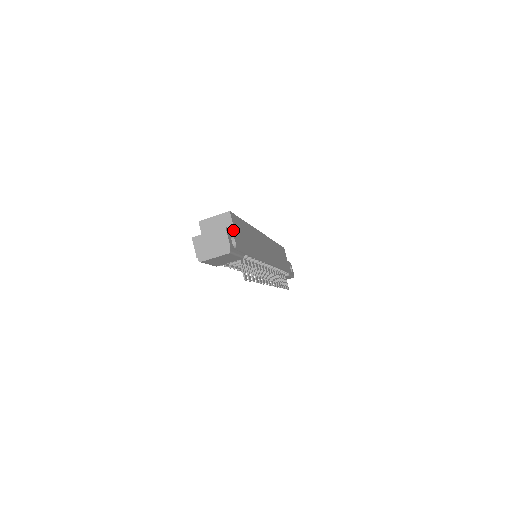
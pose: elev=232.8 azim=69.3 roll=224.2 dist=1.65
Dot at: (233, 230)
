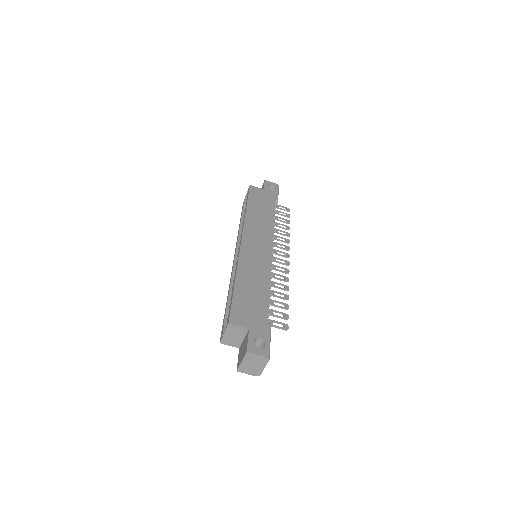
Dot at: (246, 329)
